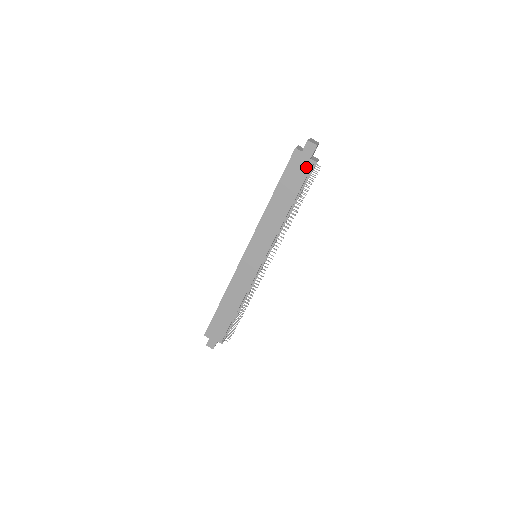
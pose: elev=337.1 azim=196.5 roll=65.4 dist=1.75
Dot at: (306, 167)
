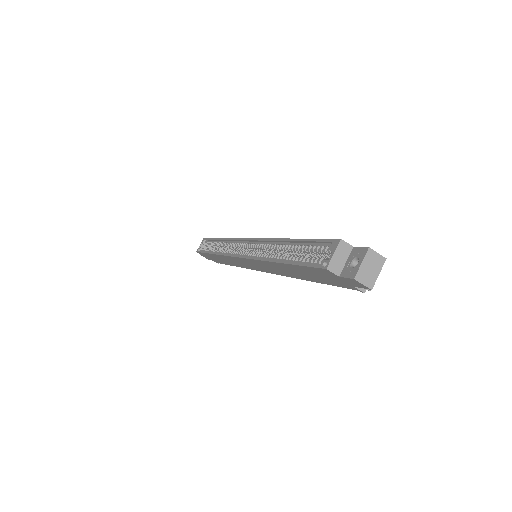
Dot at: (343, 284)
